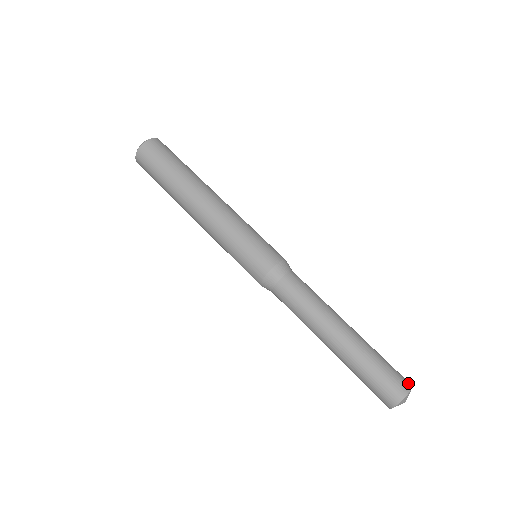
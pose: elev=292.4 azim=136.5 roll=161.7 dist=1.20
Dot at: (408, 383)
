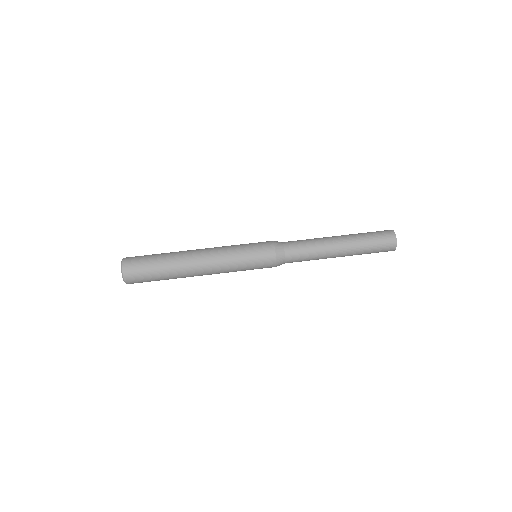
Dot at: (387, 230)
